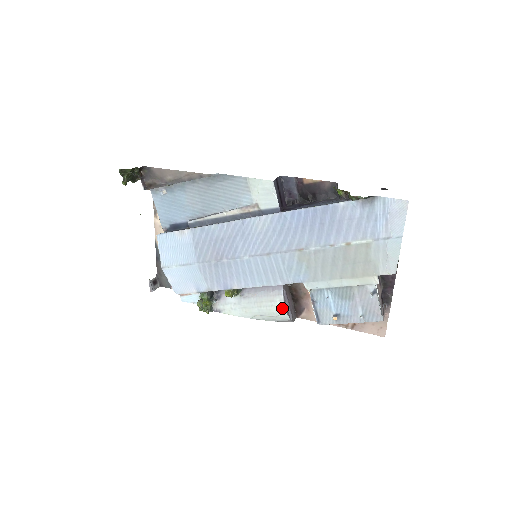
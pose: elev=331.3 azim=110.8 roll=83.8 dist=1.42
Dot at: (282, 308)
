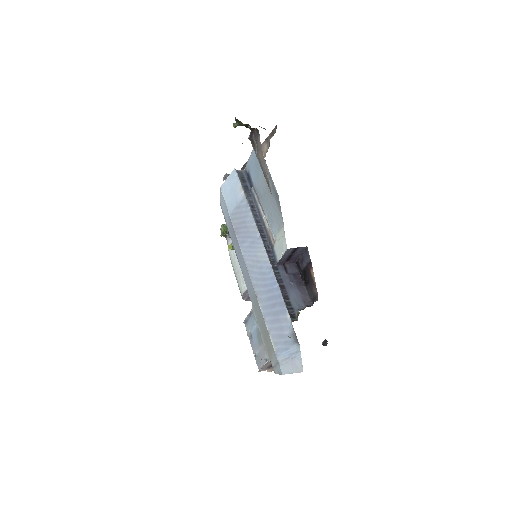
Dot at: (242, 291)
